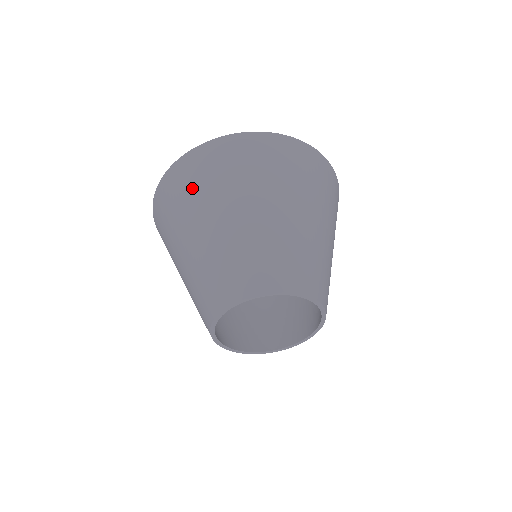
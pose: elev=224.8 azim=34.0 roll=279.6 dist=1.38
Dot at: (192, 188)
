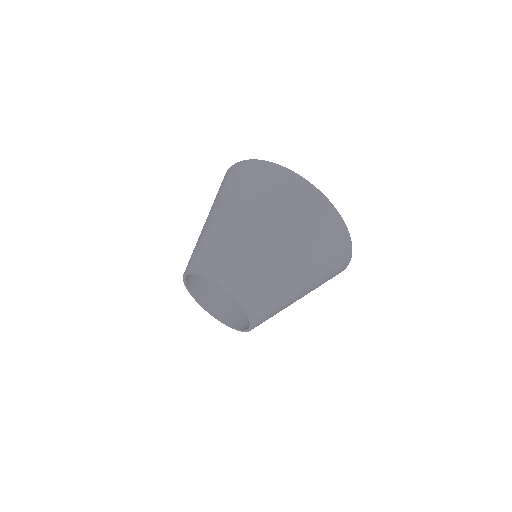
Dot at: (229, 186)
